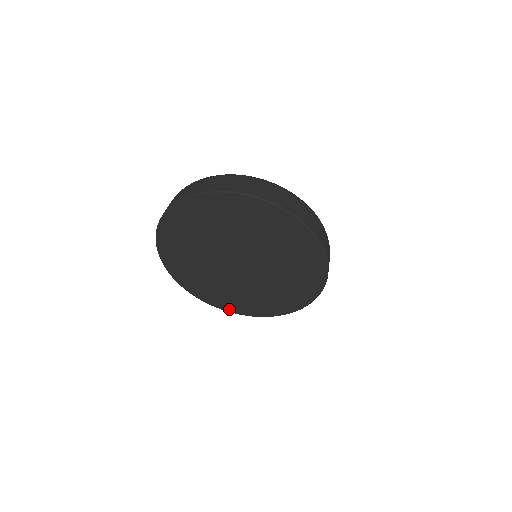
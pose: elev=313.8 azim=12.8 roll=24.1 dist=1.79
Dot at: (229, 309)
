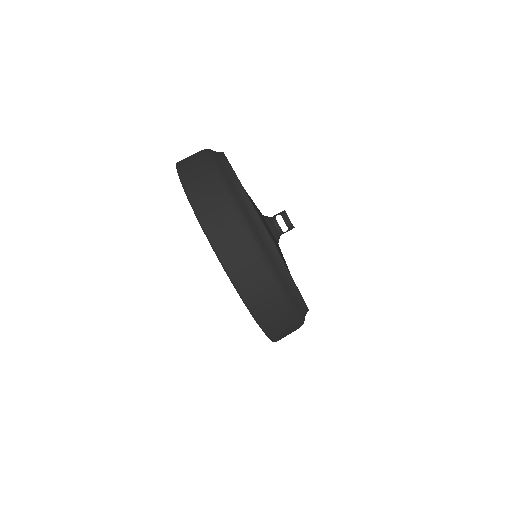
Dot at: occluded
